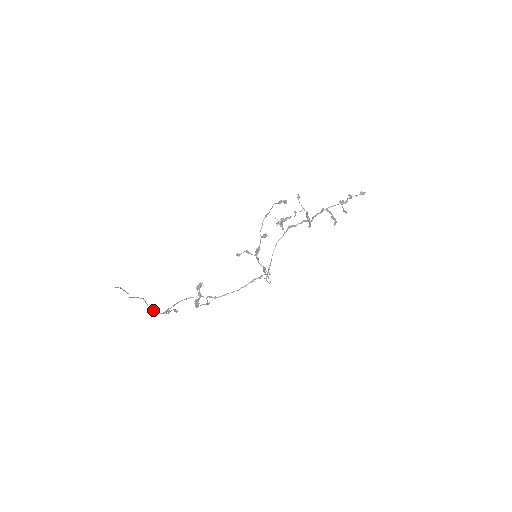
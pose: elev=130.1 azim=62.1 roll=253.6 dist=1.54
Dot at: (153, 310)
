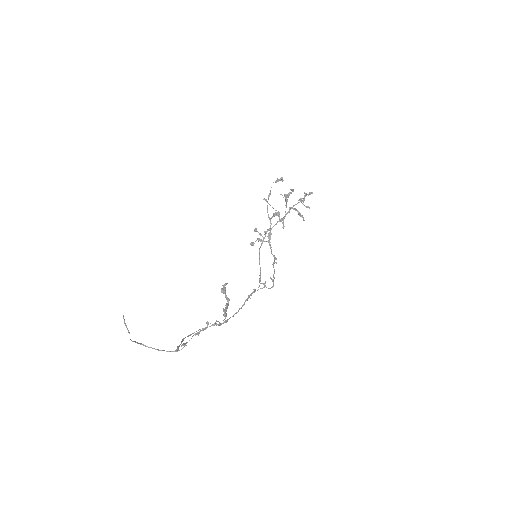
Dot at: (163, 350)
